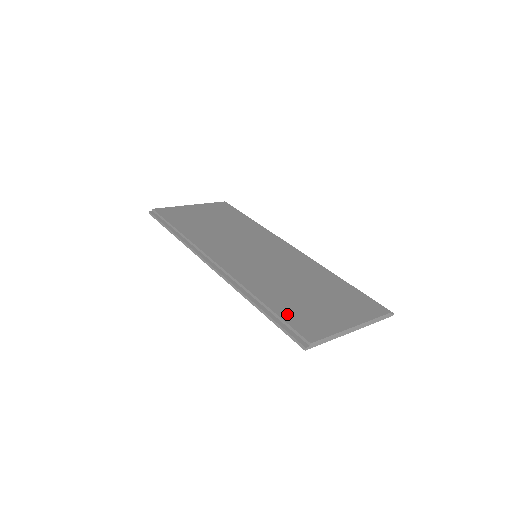
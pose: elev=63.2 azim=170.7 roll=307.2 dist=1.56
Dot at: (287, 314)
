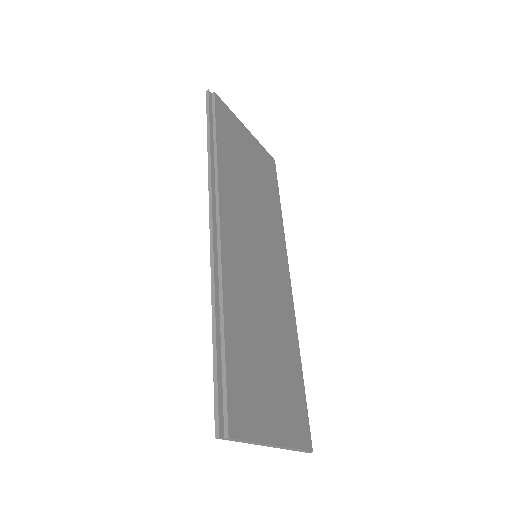
Dot at: (234, 370)
